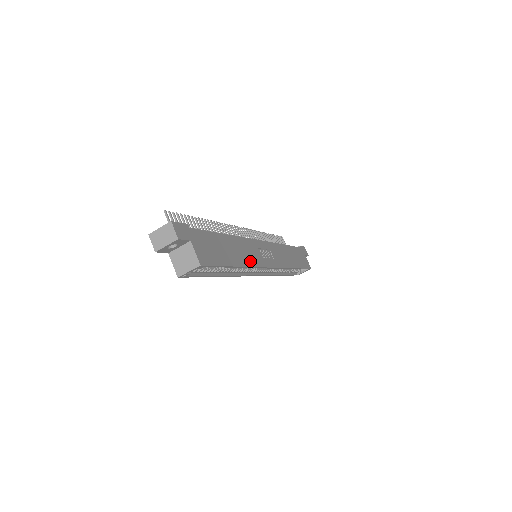
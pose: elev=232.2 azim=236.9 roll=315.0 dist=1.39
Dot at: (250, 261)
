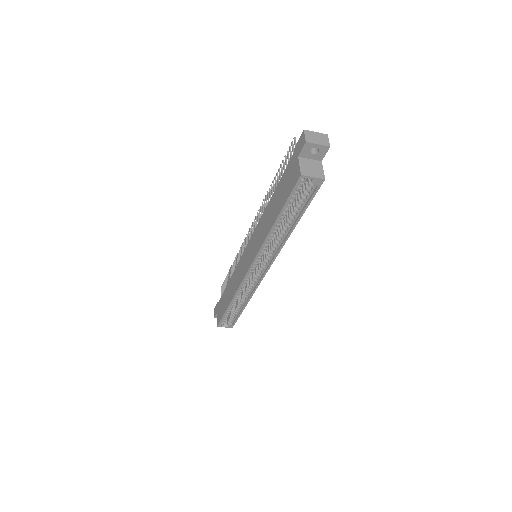
Dot at: occluded
